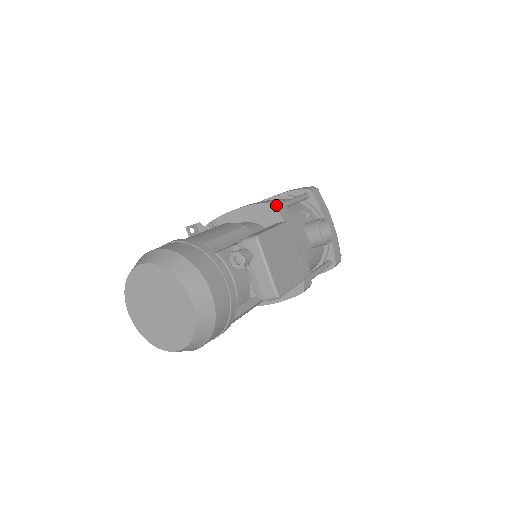
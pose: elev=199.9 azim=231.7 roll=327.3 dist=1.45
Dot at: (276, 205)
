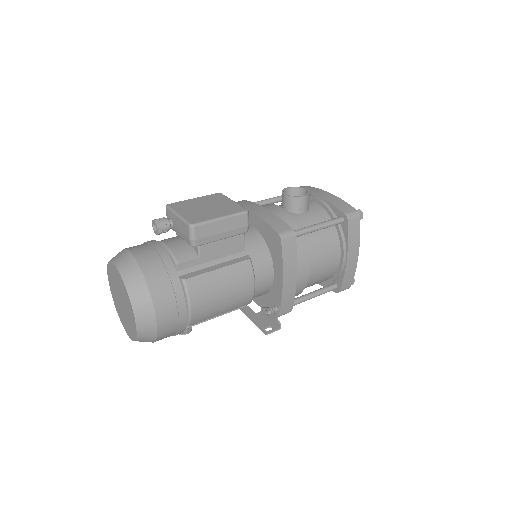
Dot at: occluded
